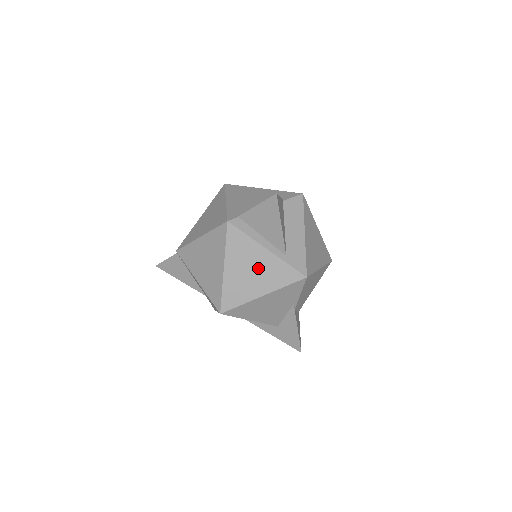
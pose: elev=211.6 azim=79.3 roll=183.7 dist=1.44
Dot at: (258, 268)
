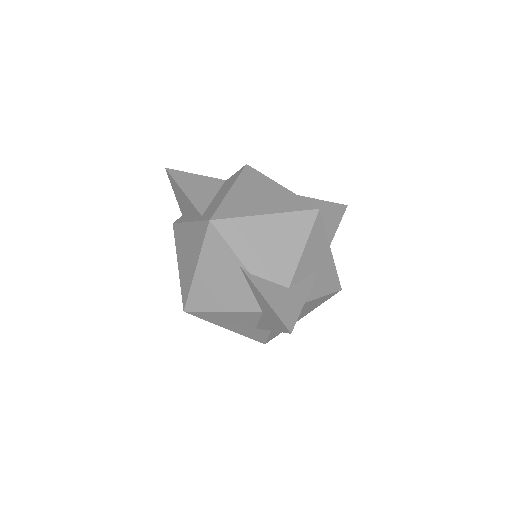
Dot at: (189, 244)
